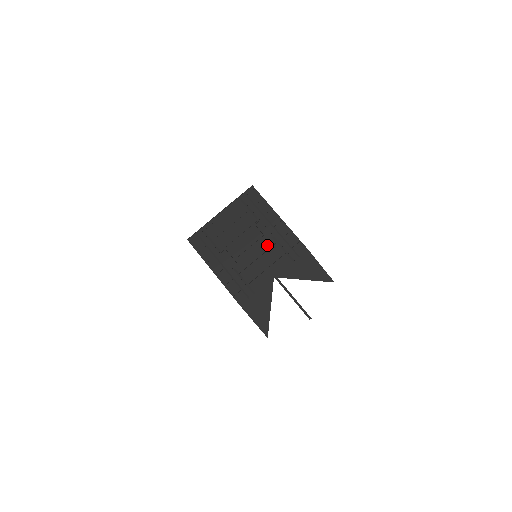
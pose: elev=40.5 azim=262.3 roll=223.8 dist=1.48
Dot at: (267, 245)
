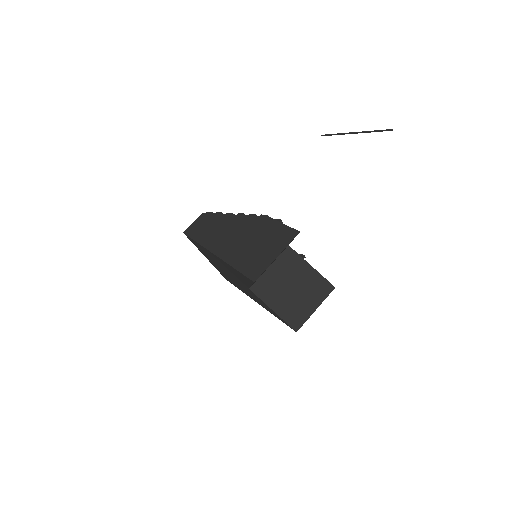
Dot at: occluded
